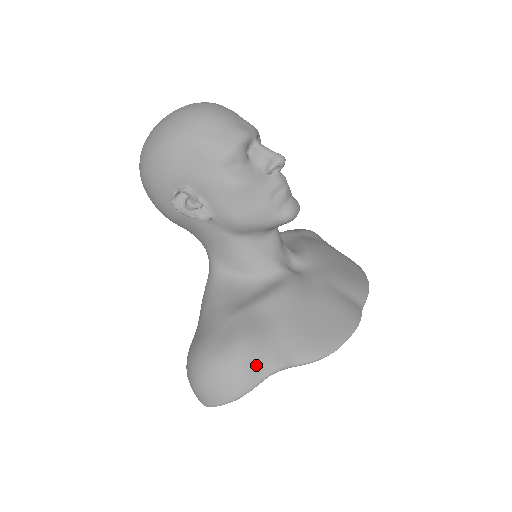
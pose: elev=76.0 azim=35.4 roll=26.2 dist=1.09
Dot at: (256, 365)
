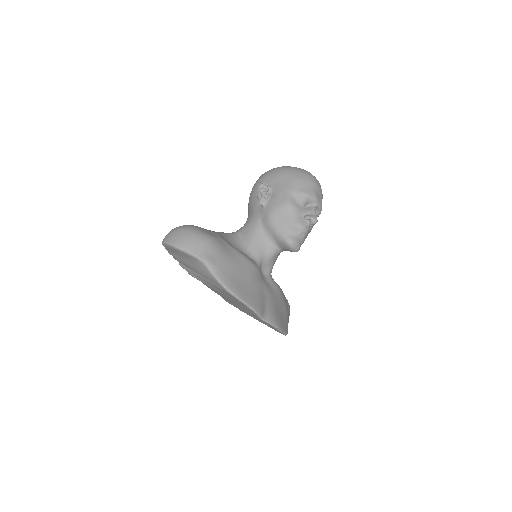
Dot at: (201, 248)
